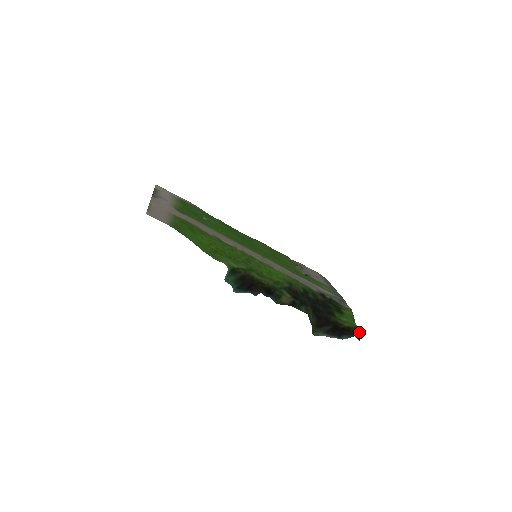
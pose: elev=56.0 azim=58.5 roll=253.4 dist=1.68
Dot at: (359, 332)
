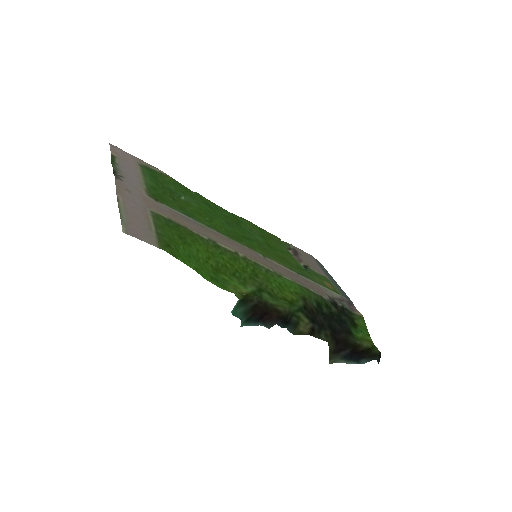
Dot at: (379, 353)
